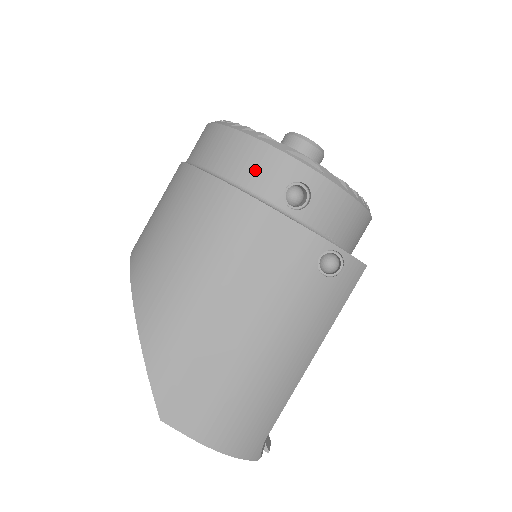
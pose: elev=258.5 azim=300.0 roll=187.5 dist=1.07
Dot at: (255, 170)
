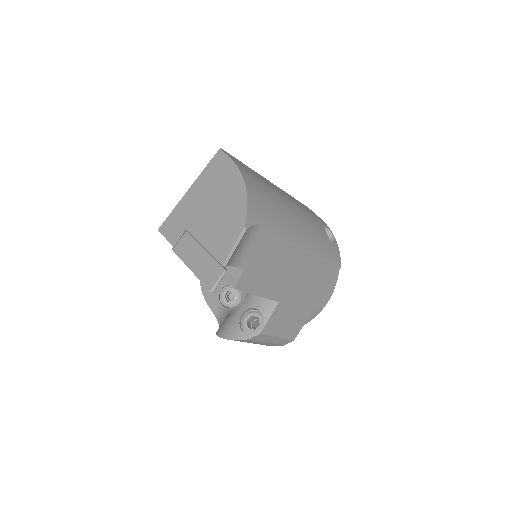
Dot at: occluded
